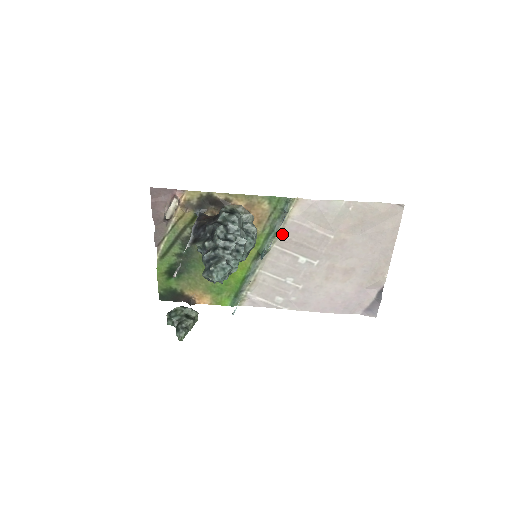
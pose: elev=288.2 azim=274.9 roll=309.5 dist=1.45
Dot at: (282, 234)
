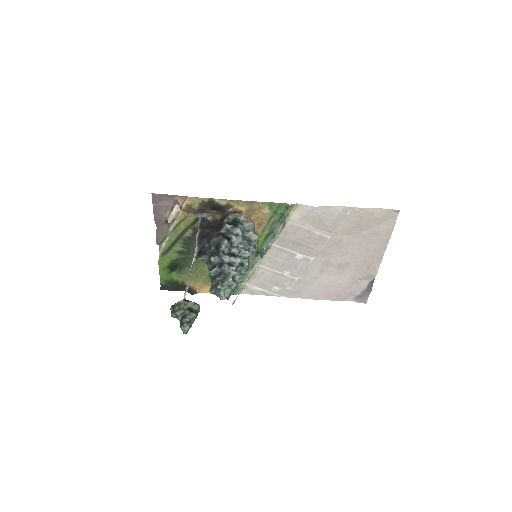
Dot at: (281, 234)
